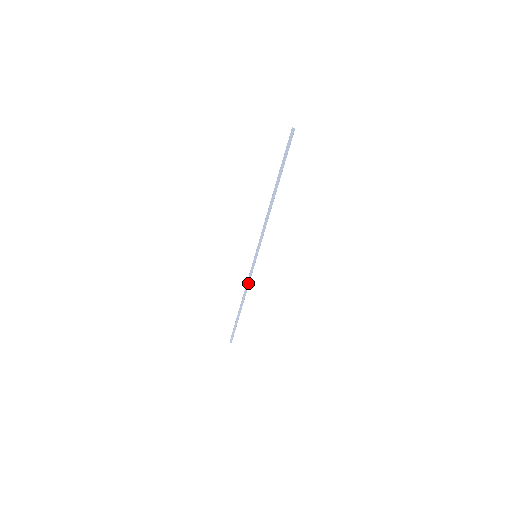
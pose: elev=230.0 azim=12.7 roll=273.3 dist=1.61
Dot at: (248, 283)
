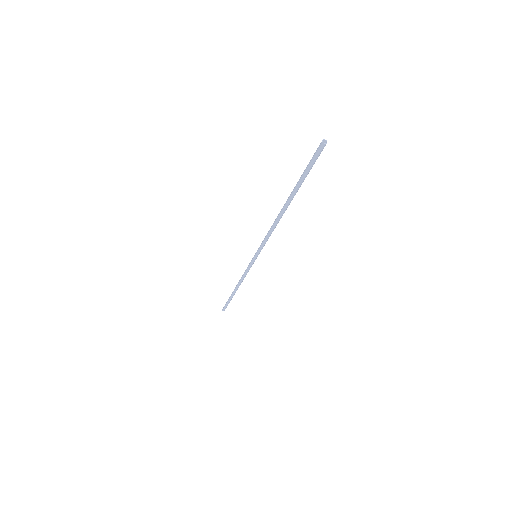
Dot at: (245, 275)
